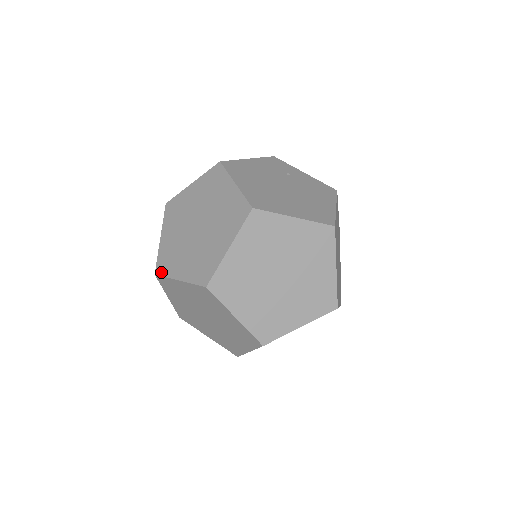
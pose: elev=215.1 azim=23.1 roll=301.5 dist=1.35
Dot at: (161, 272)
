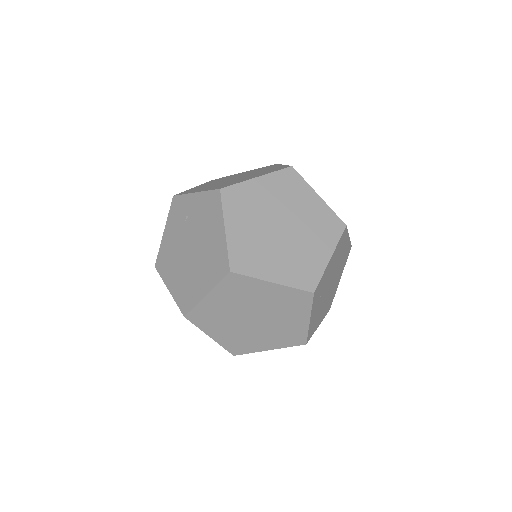
Dot at: occluded
